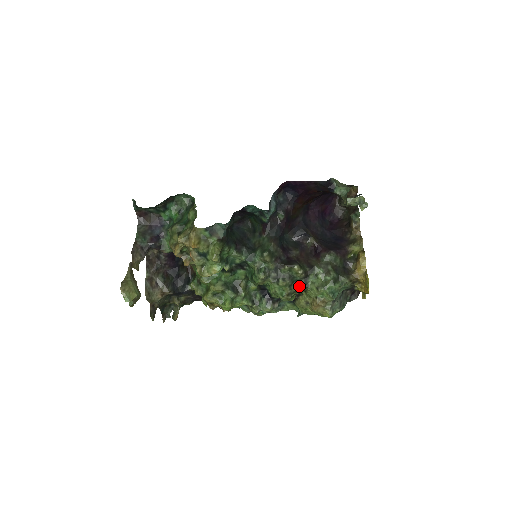
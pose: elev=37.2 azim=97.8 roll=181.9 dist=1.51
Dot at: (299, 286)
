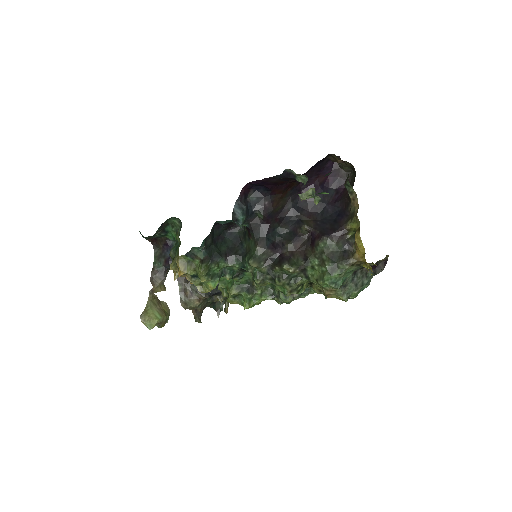
Dot at: (300, 280)
